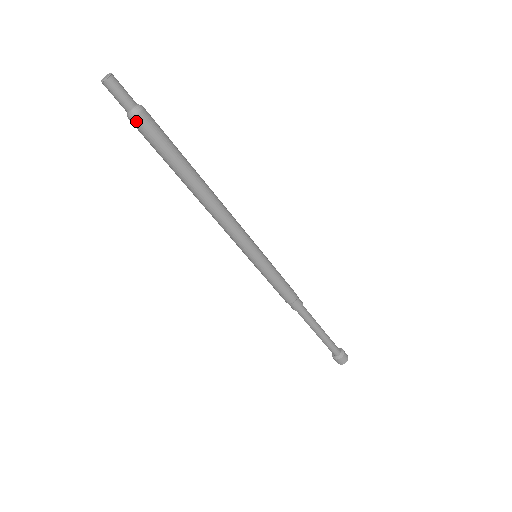
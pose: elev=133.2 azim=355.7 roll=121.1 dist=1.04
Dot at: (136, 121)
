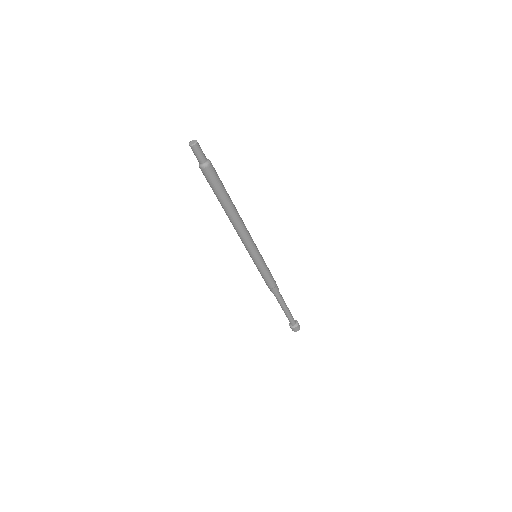
Dot at: (204, 170)
